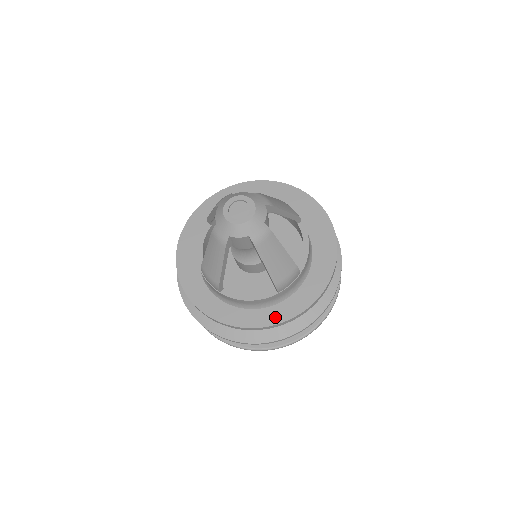
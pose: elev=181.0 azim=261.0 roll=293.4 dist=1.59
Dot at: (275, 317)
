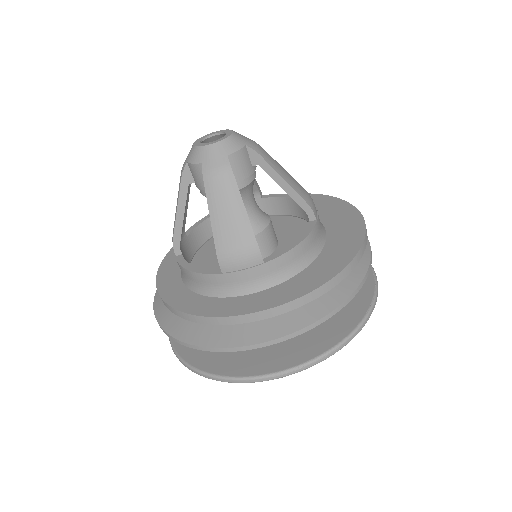
Dot at: (208, 308)
